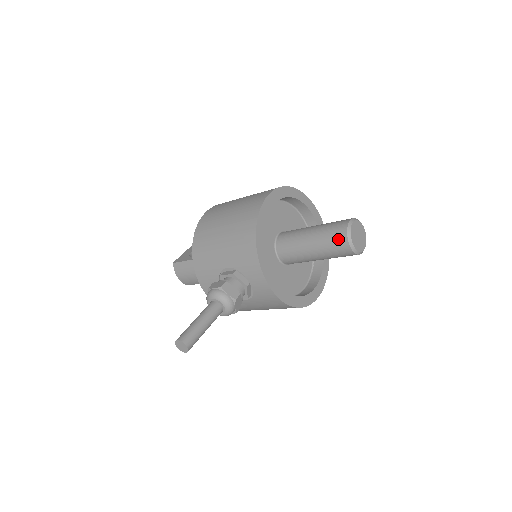
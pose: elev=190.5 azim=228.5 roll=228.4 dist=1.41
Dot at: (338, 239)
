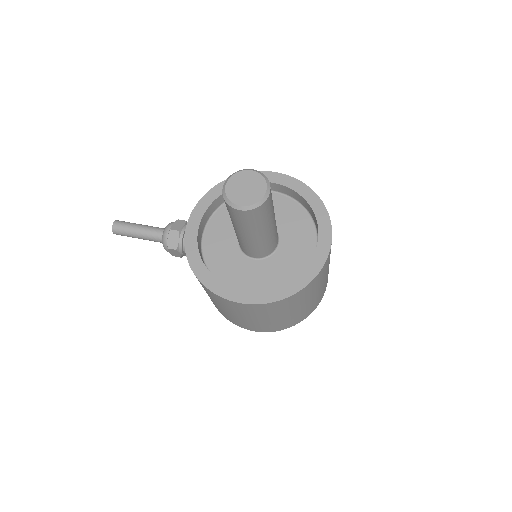
Dot at: occluded
